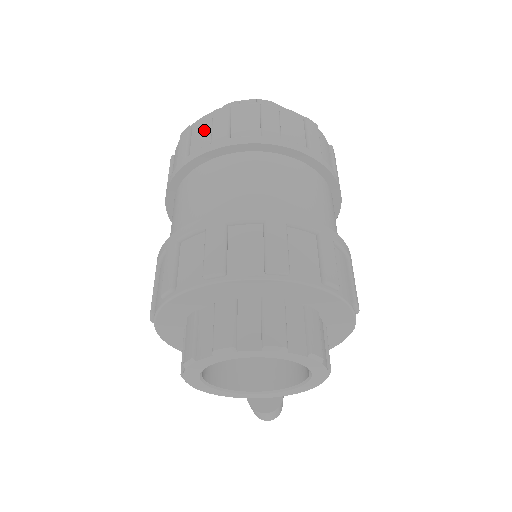
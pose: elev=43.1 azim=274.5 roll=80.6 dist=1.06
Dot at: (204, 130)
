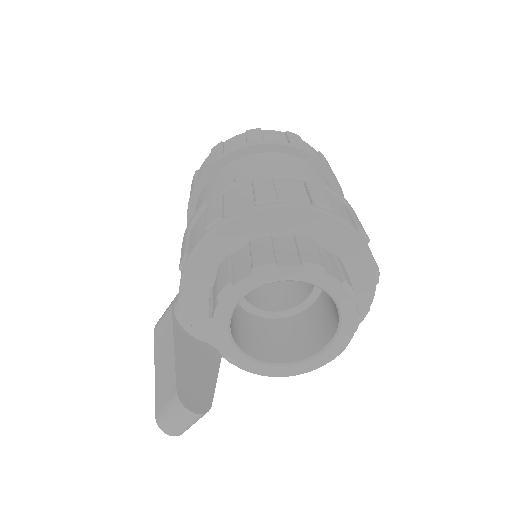
Dot at: (278, 136)
